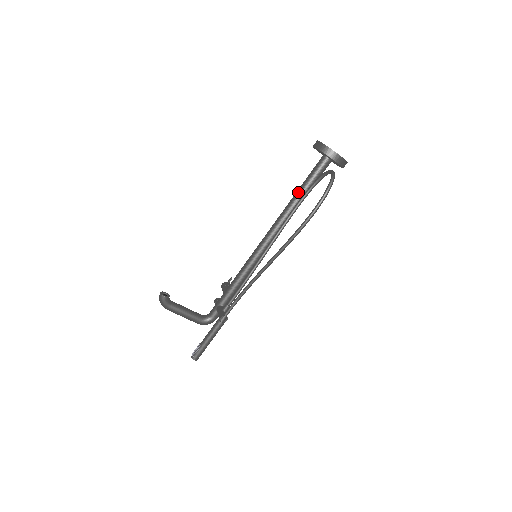
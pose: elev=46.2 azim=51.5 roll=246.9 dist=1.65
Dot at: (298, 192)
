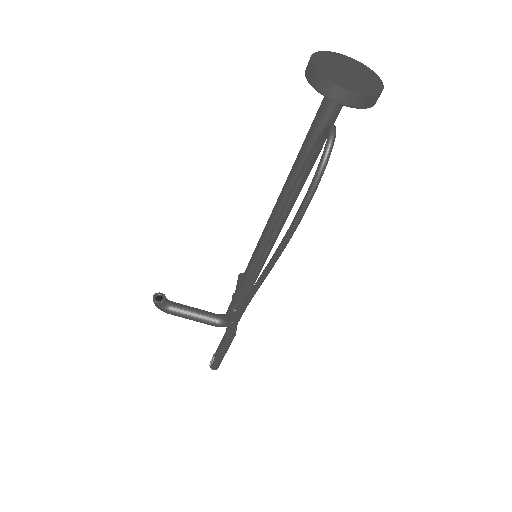
Dot at: (297, 158)
